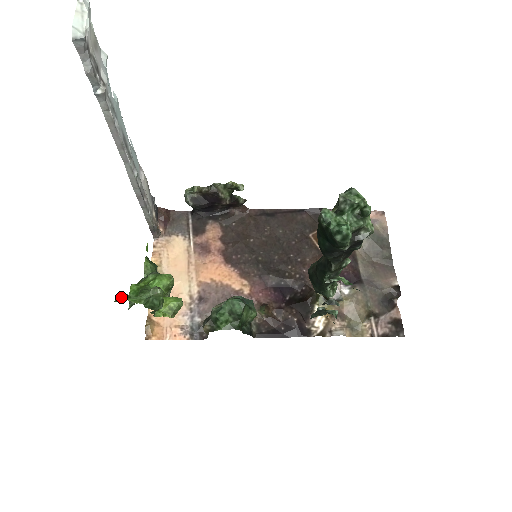
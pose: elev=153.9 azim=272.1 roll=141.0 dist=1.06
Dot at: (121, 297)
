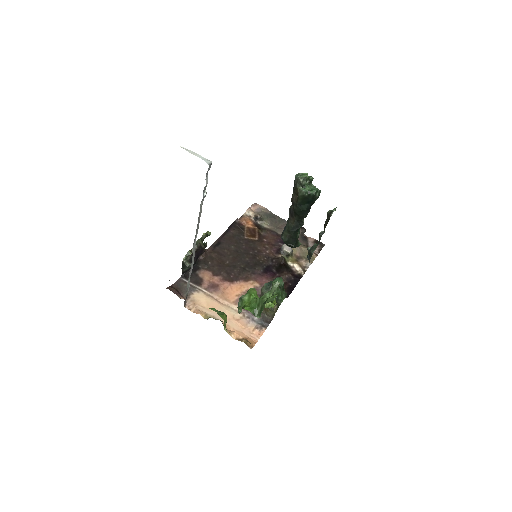
Dot at: (271, 299)
